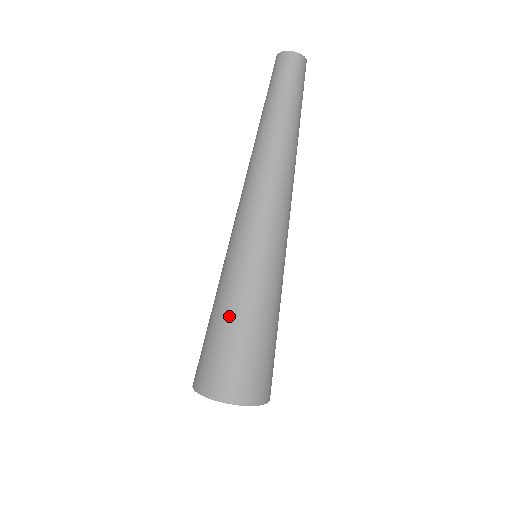
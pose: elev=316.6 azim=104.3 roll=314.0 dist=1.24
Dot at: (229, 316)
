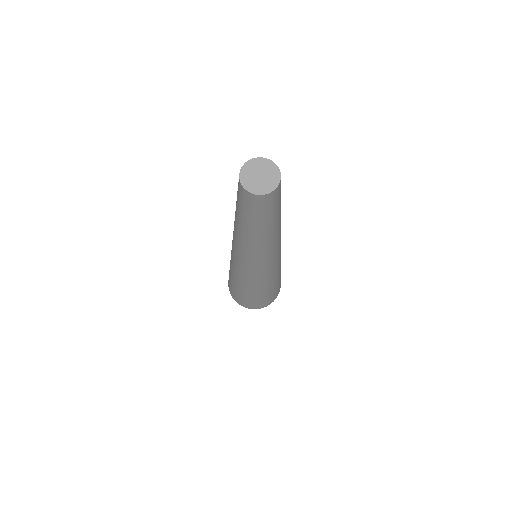
Dot at: (245, 293)
